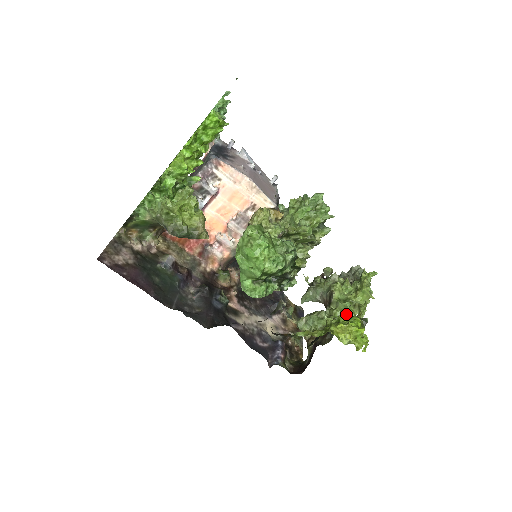
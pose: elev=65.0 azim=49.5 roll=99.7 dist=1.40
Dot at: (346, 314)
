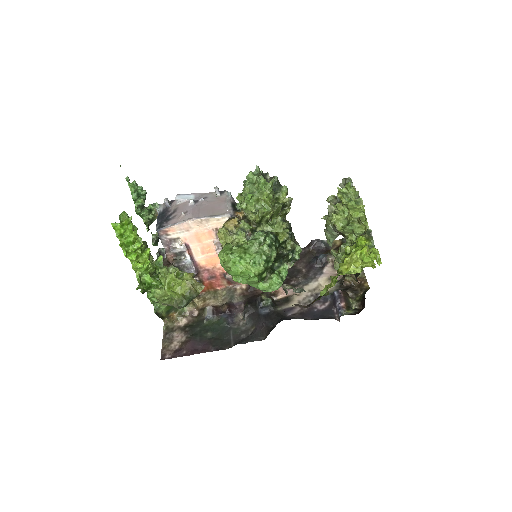
Dot at: (358, 234)
